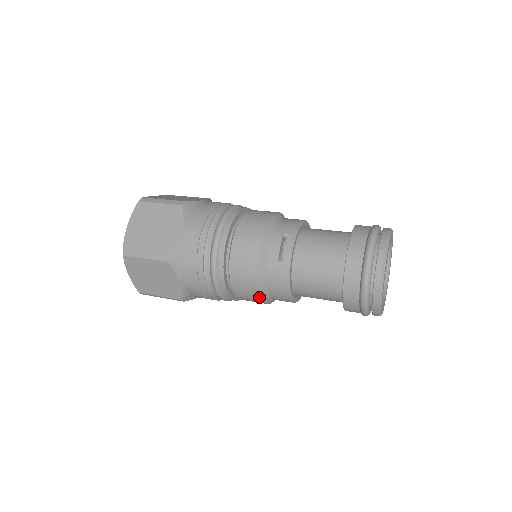
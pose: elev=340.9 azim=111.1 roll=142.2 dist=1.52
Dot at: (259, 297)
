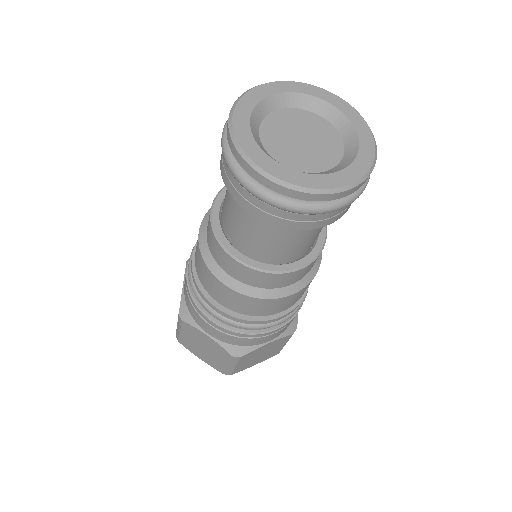
Dot at: (199, 248)
